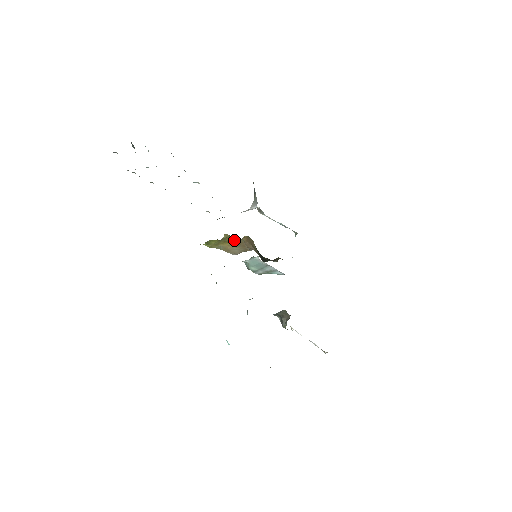
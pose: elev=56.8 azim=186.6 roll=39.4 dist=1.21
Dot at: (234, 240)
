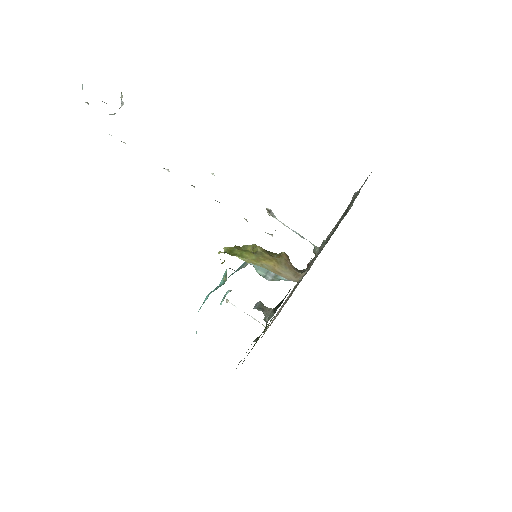
Dot at: (275, 258)
